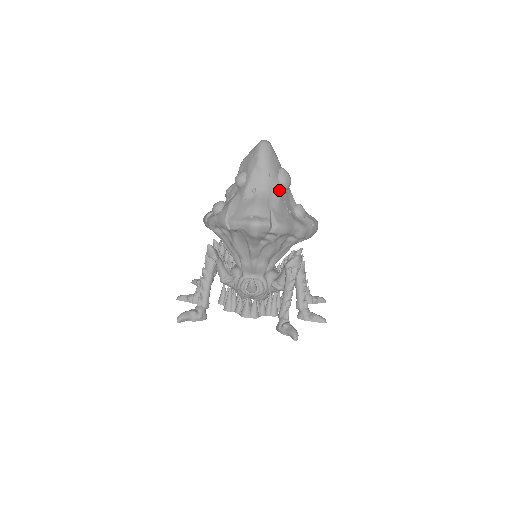
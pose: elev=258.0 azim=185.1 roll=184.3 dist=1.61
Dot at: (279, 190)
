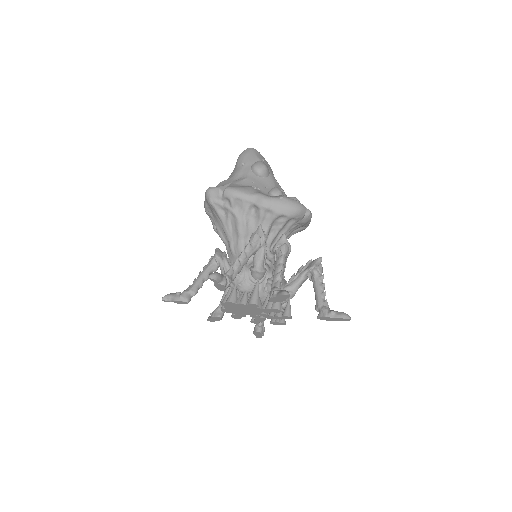
Dot at: (249, 174)
